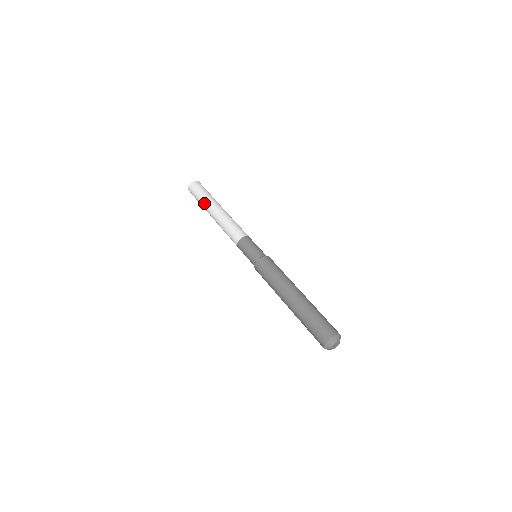
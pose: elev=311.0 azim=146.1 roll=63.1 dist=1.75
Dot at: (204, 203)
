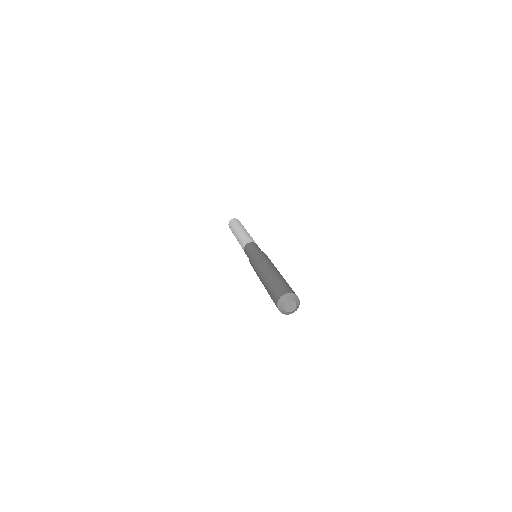
Dot at: (235, 227)
